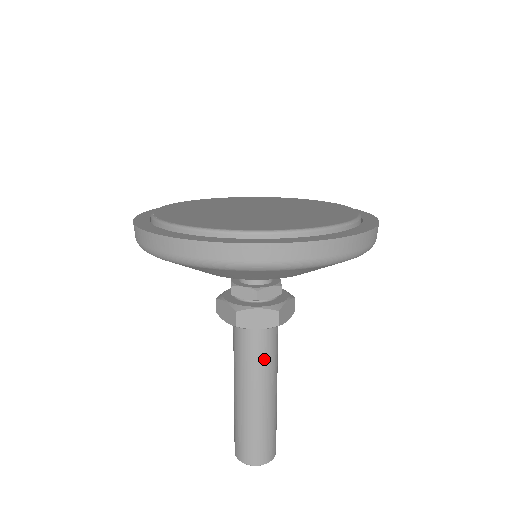
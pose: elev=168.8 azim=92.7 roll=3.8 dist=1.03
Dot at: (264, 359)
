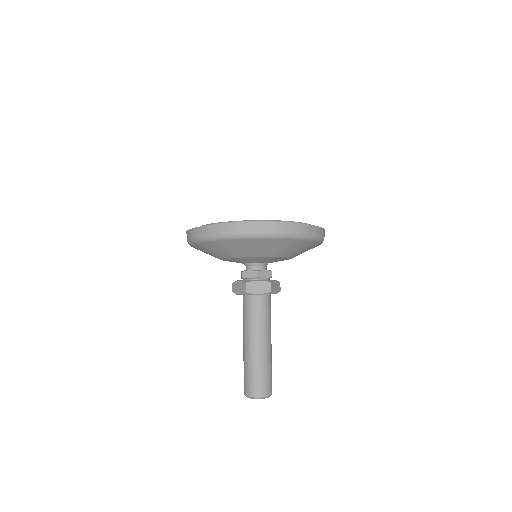
Dot at: (249, 318)
